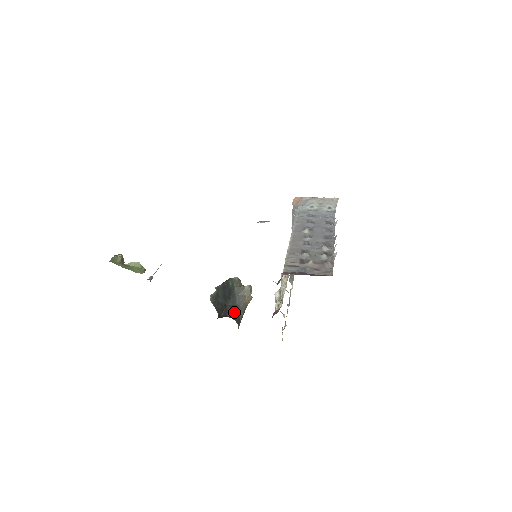
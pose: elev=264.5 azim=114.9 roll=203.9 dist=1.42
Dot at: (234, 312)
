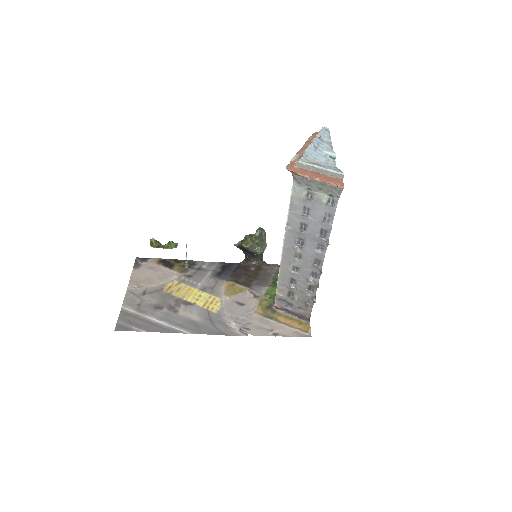
Dot at: (255, 257)
